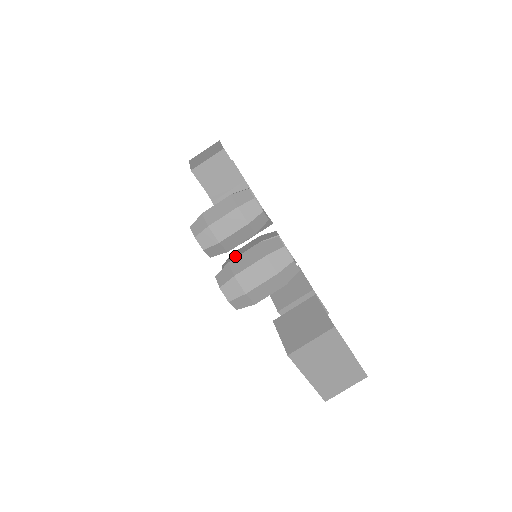
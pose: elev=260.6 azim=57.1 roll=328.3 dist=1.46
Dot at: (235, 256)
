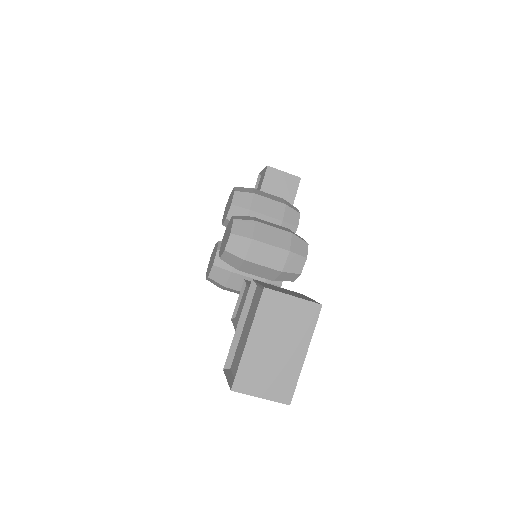
Dot at: occluded
